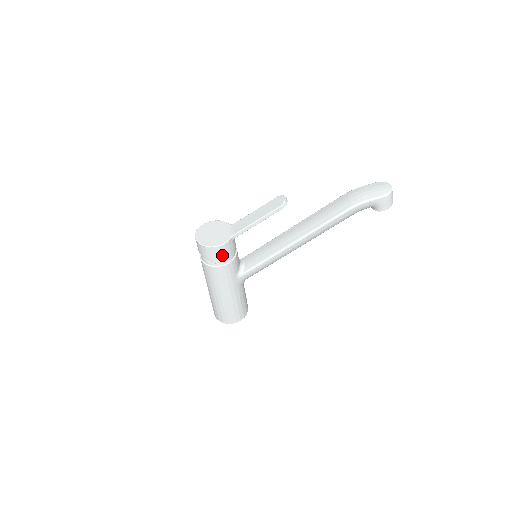
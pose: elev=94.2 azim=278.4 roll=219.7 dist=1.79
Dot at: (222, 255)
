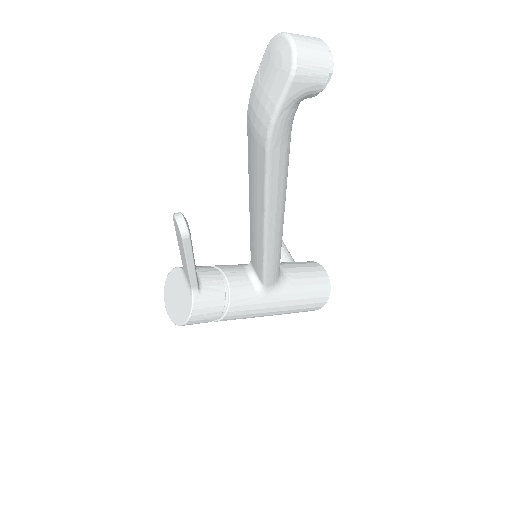
Dot at: (208, 314)
